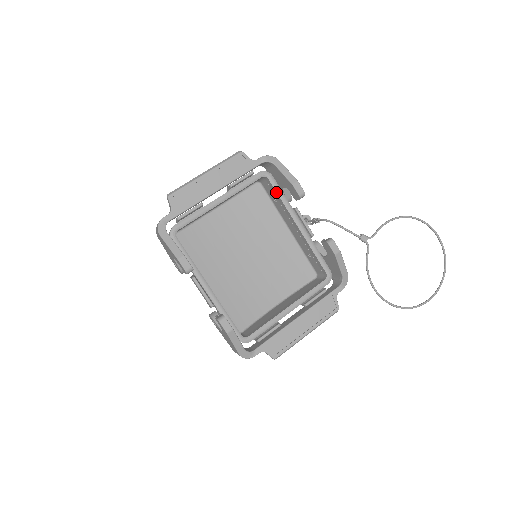
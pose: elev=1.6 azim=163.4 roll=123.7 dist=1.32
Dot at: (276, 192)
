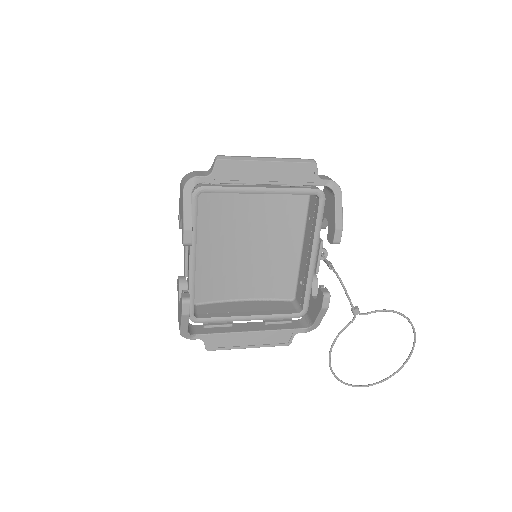
Dot at: (317, 216)
